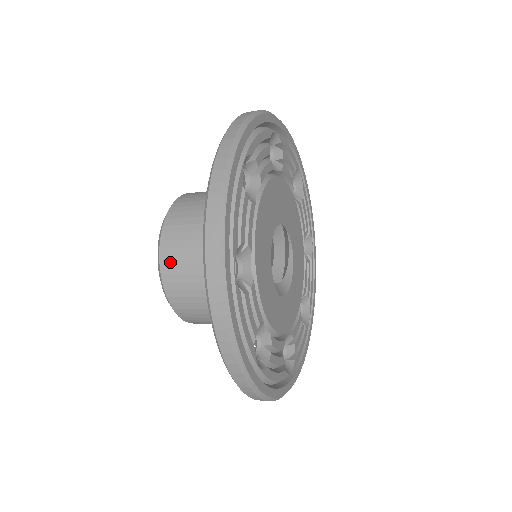
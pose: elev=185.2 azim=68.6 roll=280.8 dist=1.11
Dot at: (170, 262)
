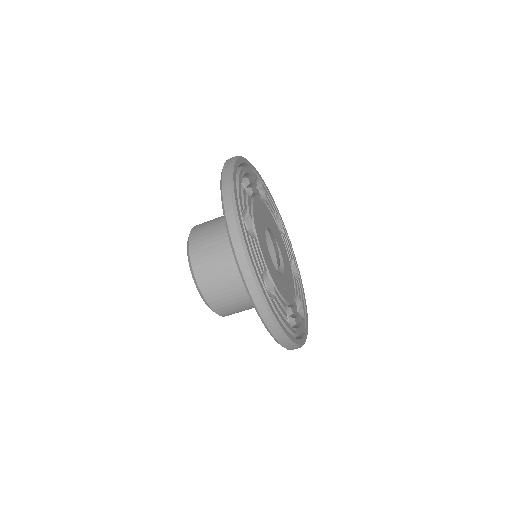
Dot at: (197, 251)
